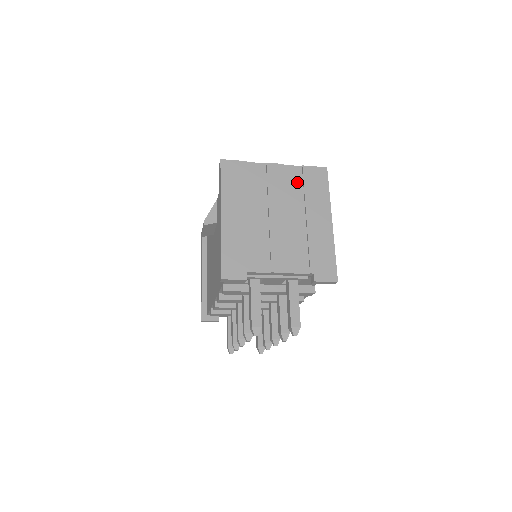
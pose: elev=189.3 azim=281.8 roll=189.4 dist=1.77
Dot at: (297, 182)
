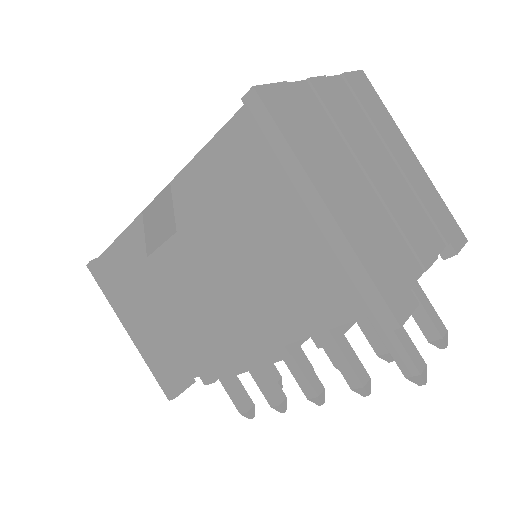
Dot at: (353, 104)
